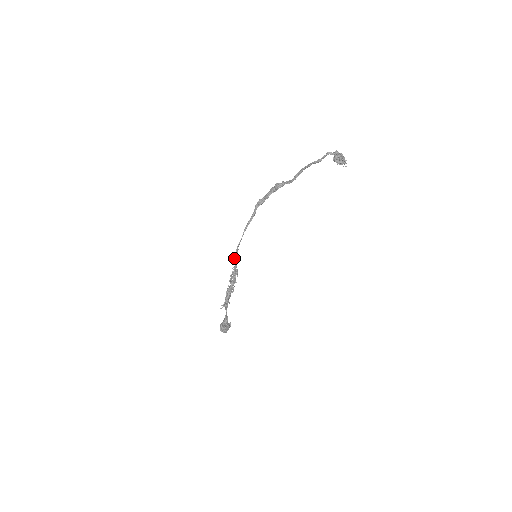
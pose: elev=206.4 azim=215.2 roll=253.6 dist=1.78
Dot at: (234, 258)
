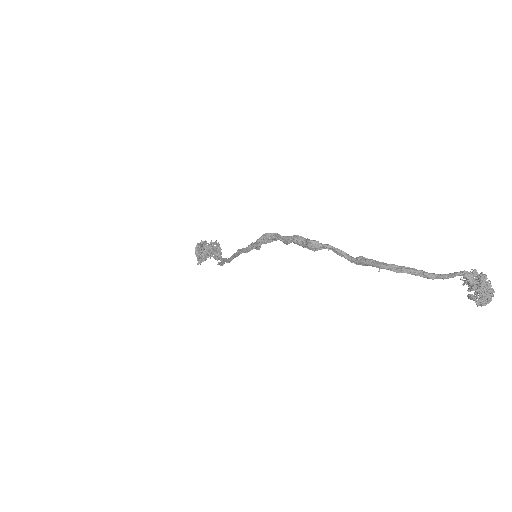
Dot at: (219, 264)
